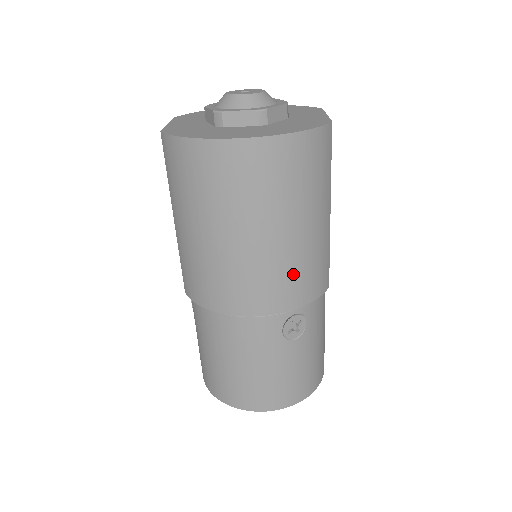
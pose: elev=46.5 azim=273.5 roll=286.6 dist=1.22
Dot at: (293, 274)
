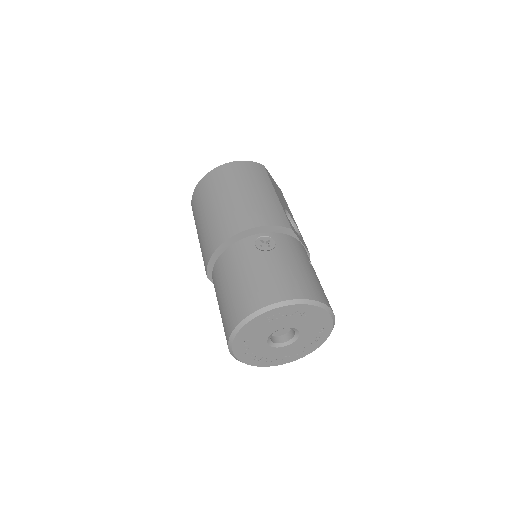
Dot at: (251, 210)
